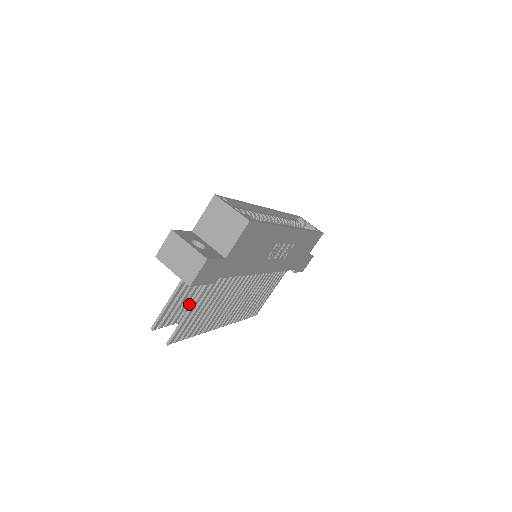
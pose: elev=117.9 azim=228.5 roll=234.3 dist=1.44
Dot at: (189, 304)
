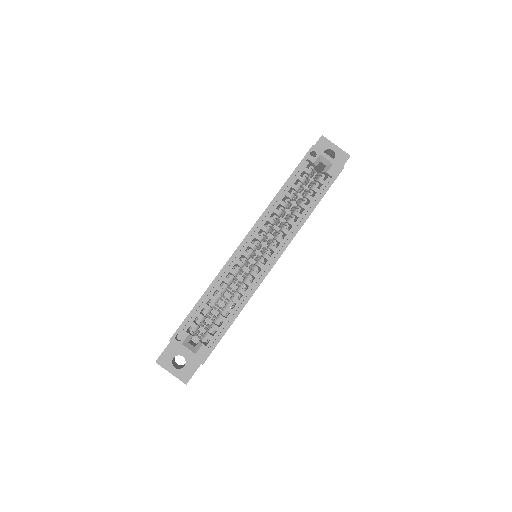
Dot at: occluded
